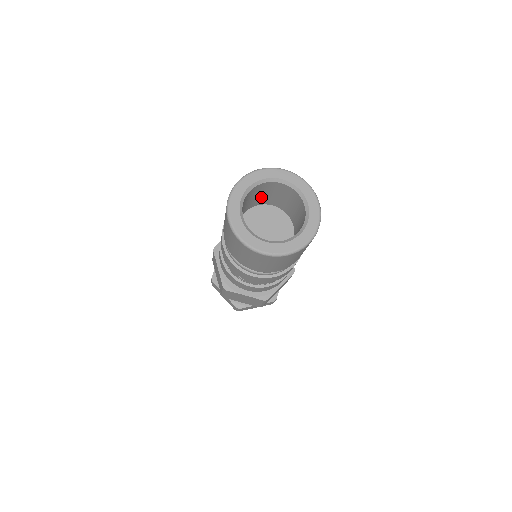
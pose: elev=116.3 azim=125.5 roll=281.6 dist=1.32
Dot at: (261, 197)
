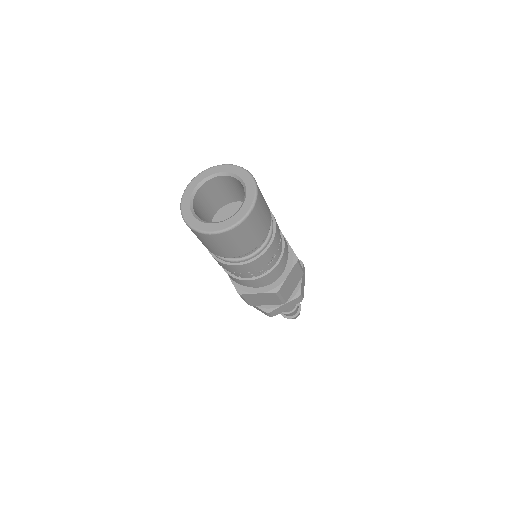
Dot at: (243, 194)
